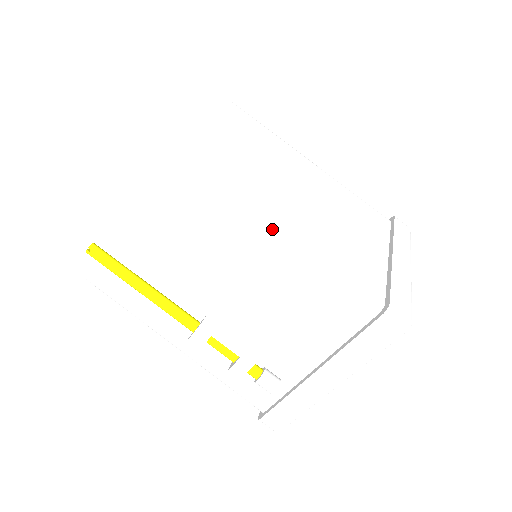
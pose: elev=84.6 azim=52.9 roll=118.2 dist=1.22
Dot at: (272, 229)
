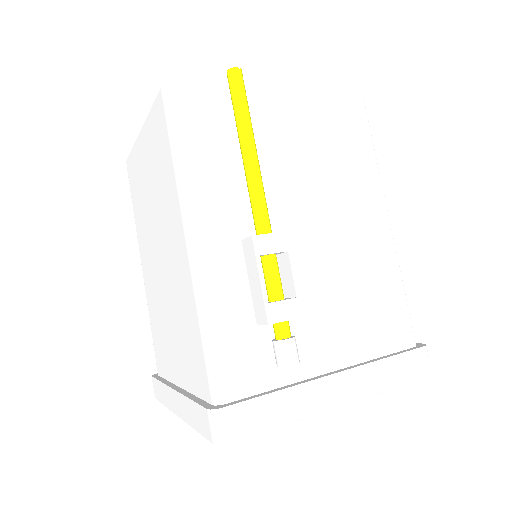
Dot at: occluded
